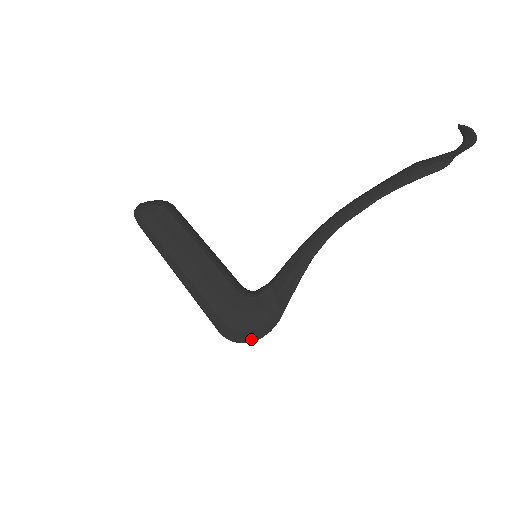
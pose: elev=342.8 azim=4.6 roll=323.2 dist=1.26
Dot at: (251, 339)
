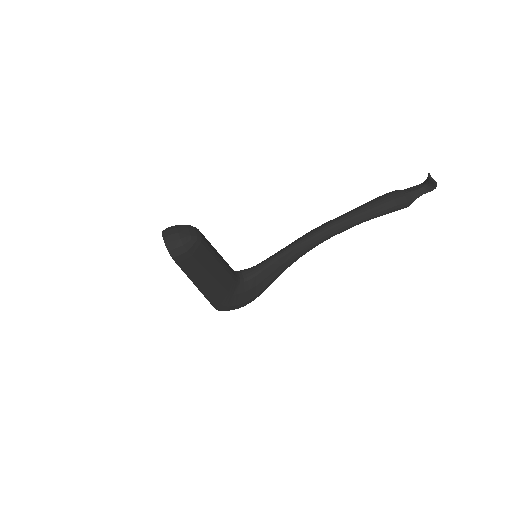
Dot at: (238, 308)
